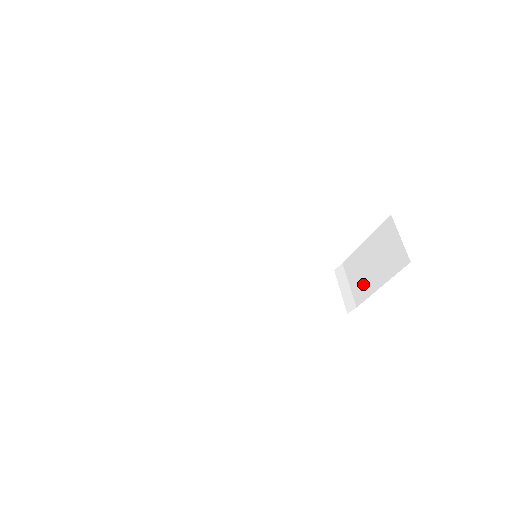
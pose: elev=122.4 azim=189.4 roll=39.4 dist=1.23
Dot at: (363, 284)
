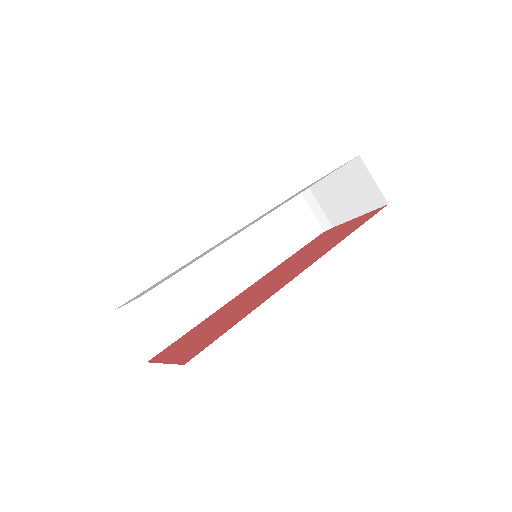
Dot at: (337, 210)
